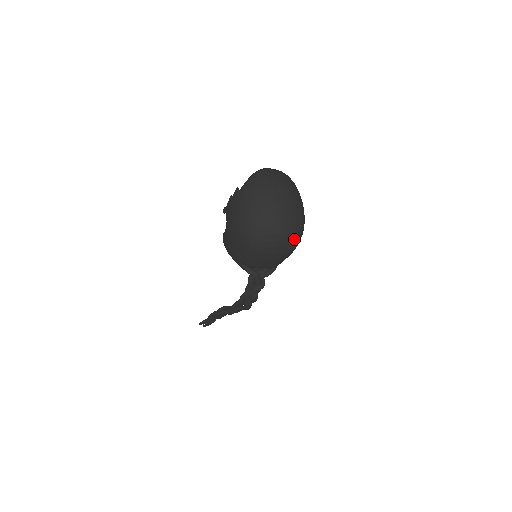
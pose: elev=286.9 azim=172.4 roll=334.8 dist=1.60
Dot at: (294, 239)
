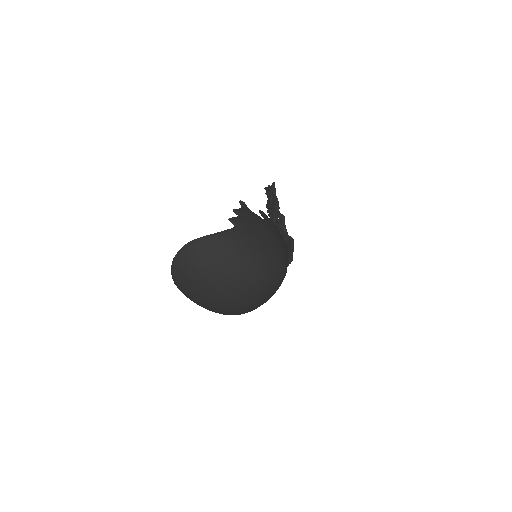
Dot at: (276, 287)
